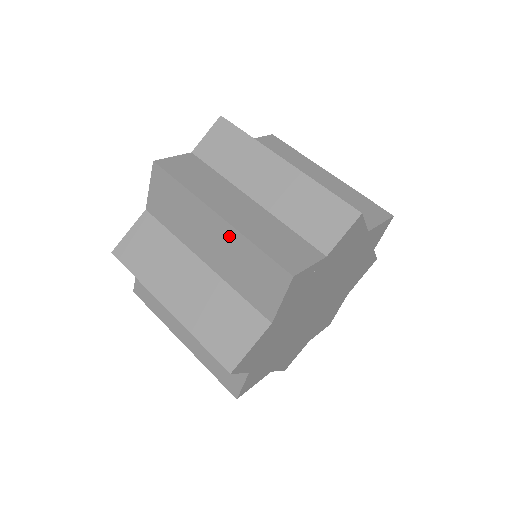
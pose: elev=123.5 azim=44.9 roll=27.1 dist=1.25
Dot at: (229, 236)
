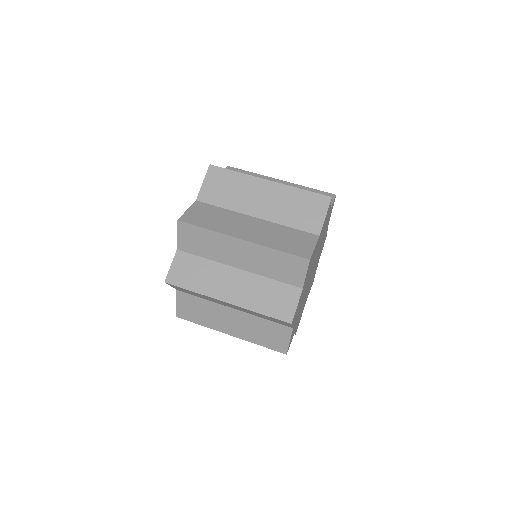
Dot at: (280, 191)
